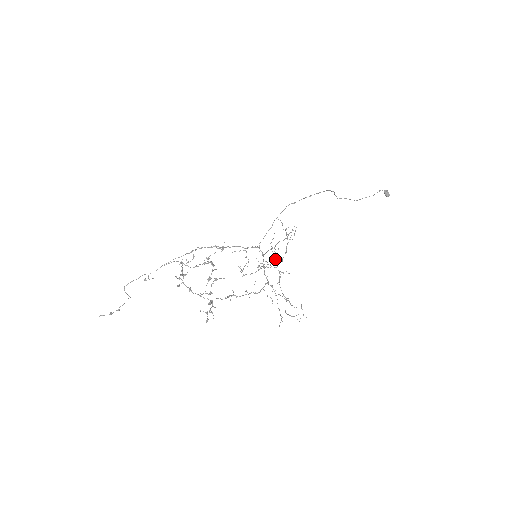
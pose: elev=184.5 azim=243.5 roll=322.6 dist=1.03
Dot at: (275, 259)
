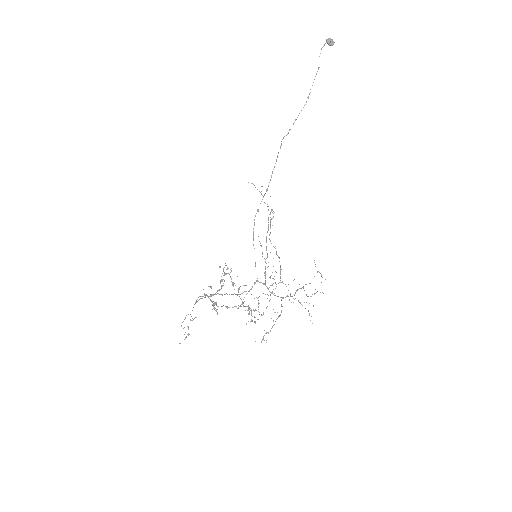
Dot at: (275, 271)
